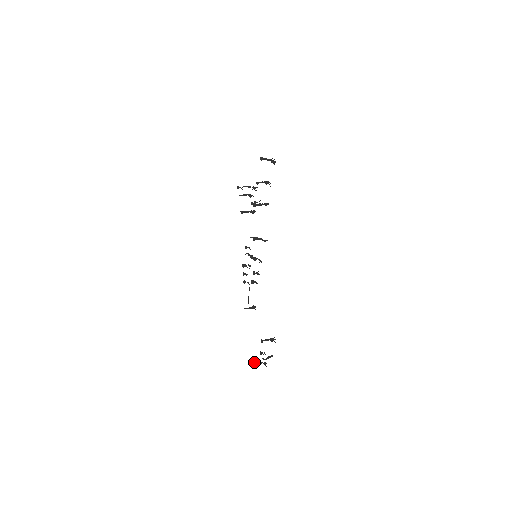
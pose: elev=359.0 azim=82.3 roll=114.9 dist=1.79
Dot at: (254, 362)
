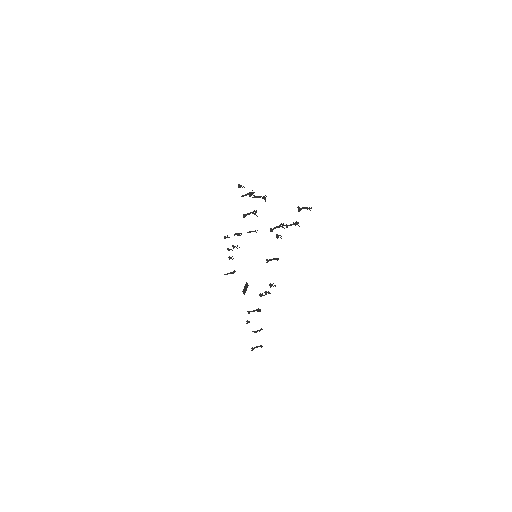
Dot at: (253, 349)
